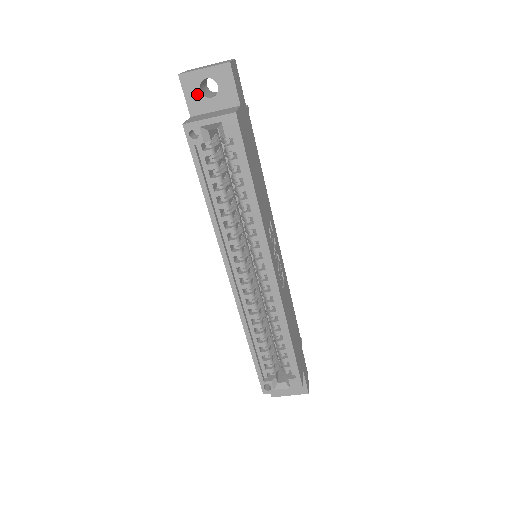
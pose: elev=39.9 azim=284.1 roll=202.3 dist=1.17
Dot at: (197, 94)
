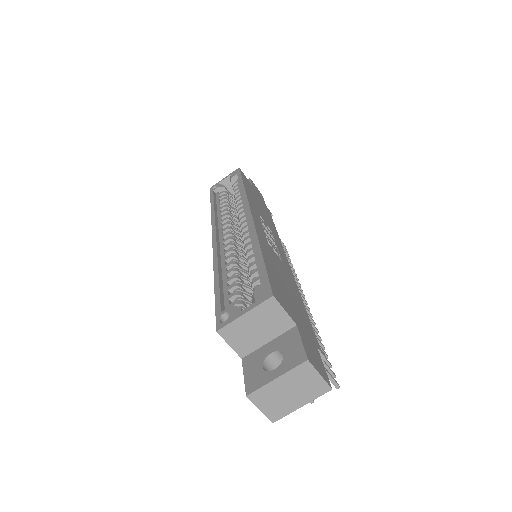
Dot at: occluded
